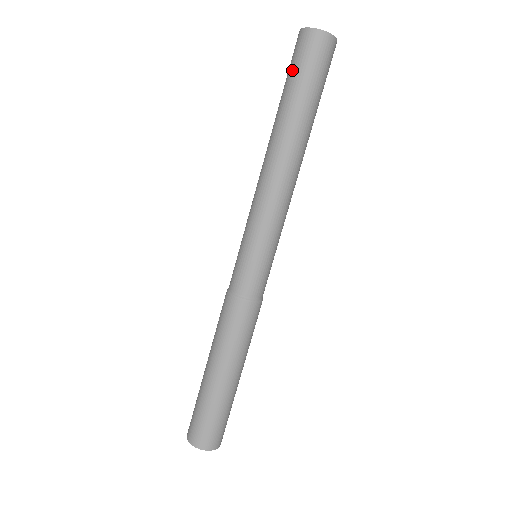
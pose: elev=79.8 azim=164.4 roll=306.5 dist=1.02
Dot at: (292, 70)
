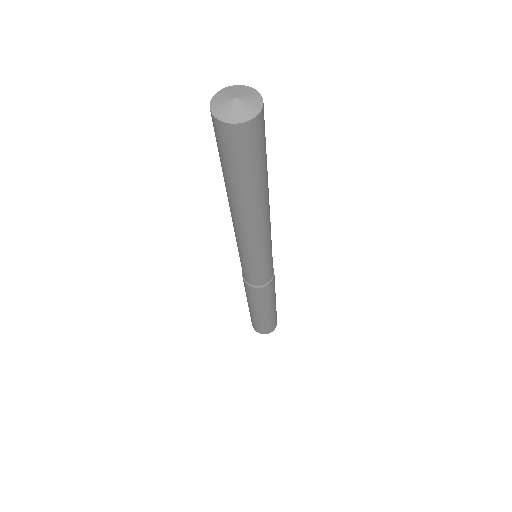
Dot at: (228, 160)
